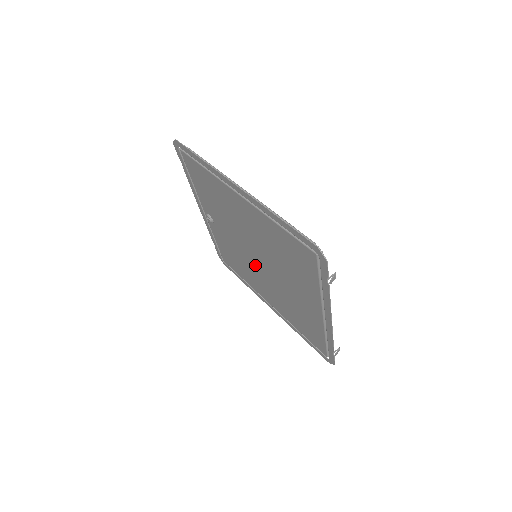
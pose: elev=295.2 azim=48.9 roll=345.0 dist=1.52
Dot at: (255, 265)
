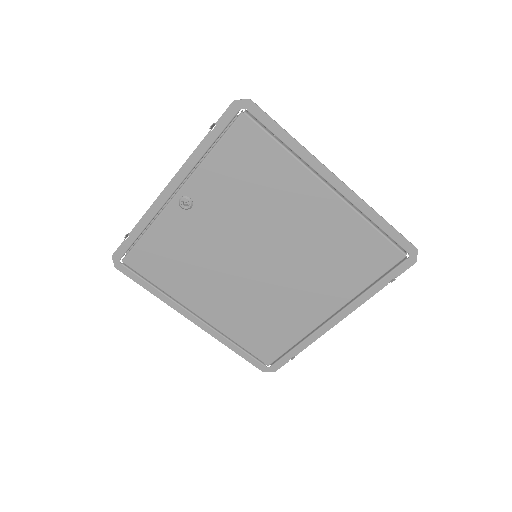
Dot at: (237, 267)
